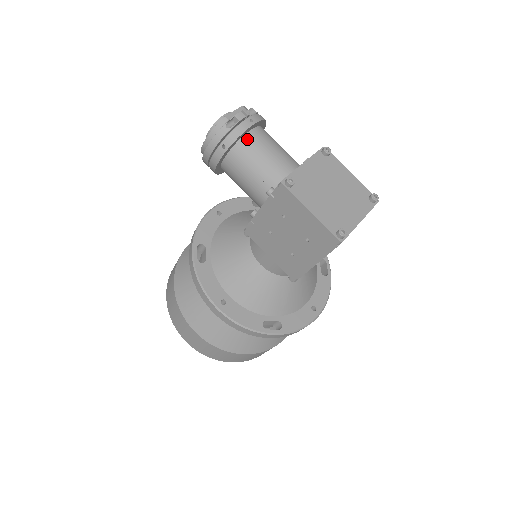
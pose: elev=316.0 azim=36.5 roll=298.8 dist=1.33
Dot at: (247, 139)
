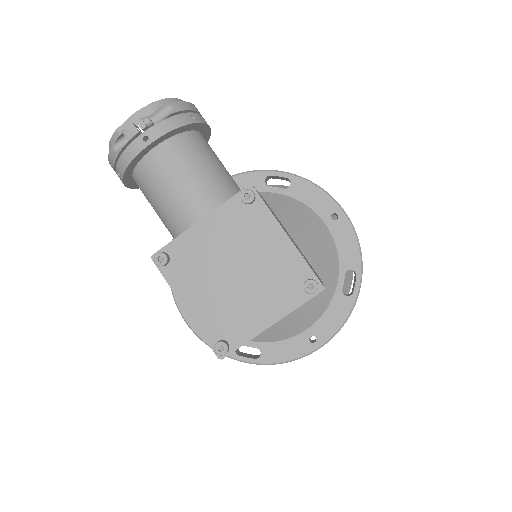
Dot at: (145, 165)
